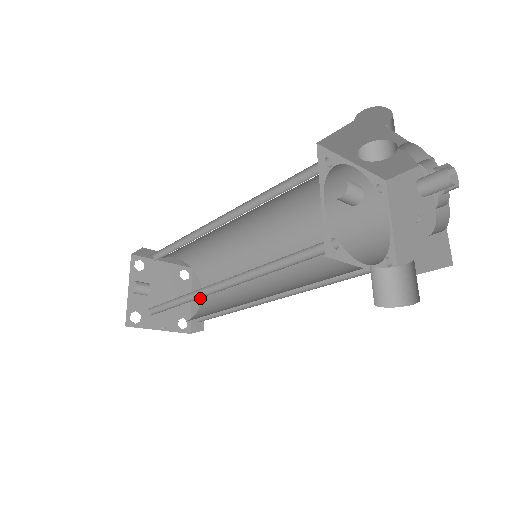
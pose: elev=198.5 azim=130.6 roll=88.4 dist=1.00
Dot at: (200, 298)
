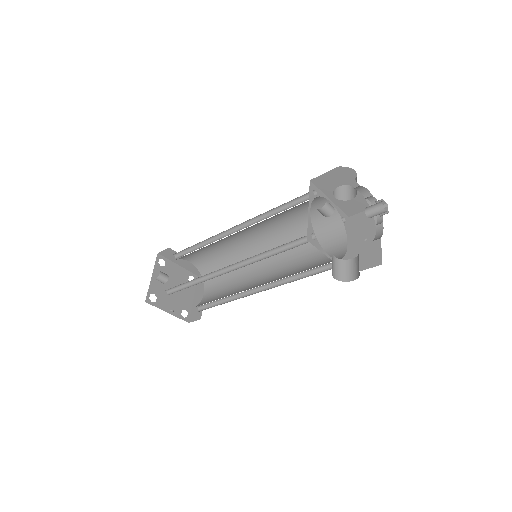
Dot at: (201, 297)
